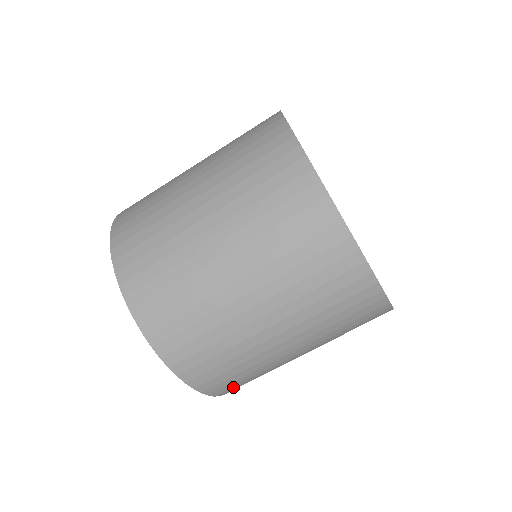
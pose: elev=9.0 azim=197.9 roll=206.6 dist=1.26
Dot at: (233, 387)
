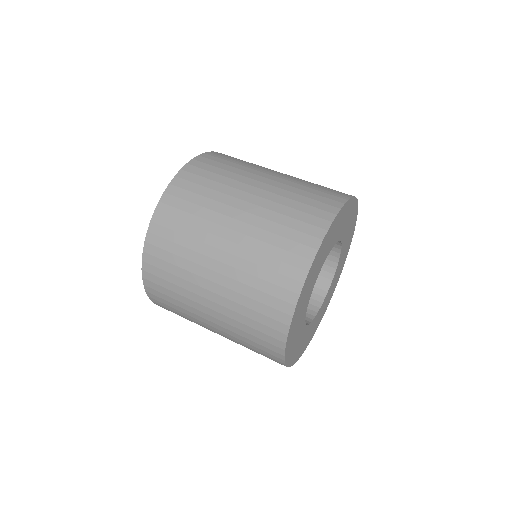
Dot at: (159, 251)
